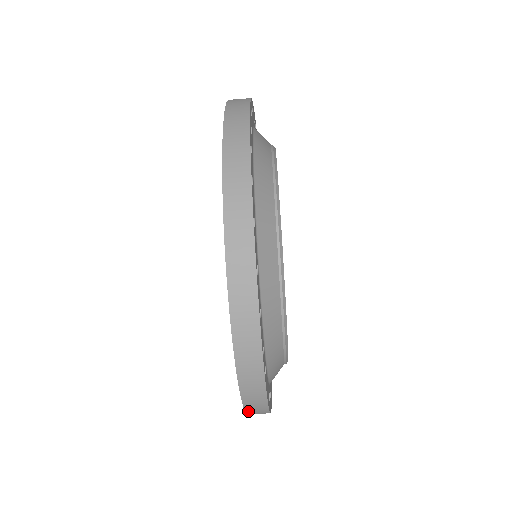
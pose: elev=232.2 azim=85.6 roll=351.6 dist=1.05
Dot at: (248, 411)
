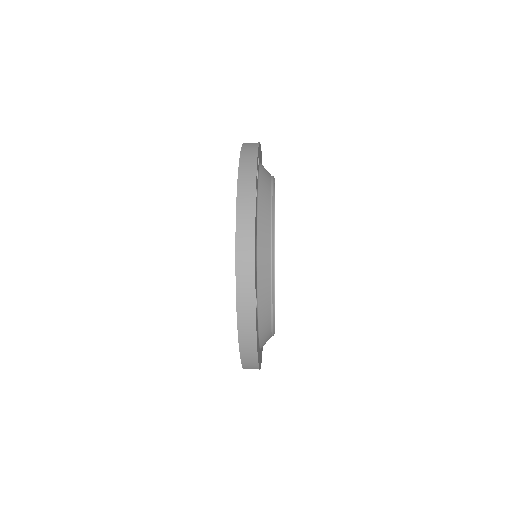
Dot at: occluded
